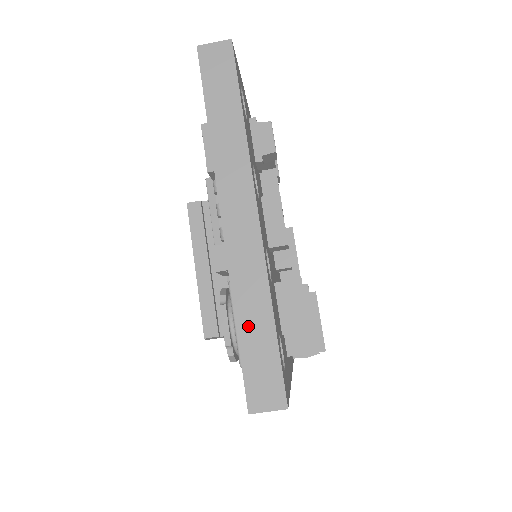
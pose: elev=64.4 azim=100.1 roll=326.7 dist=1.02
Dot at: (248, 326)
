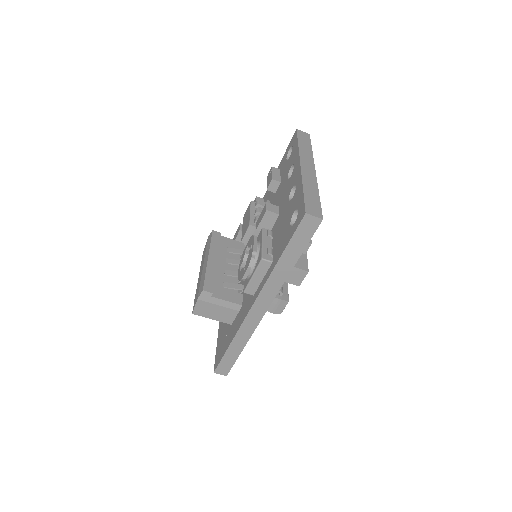
Dot at: (308, 192)
